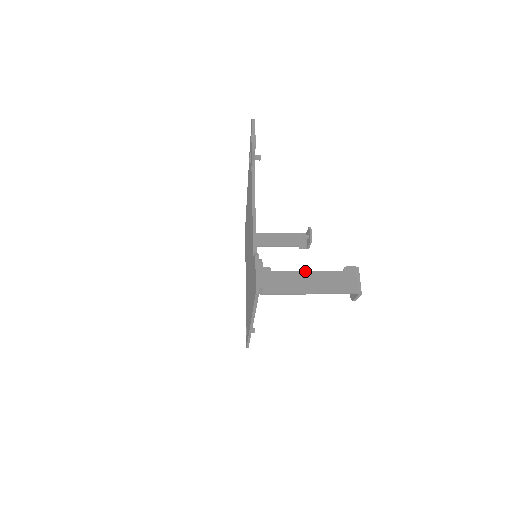
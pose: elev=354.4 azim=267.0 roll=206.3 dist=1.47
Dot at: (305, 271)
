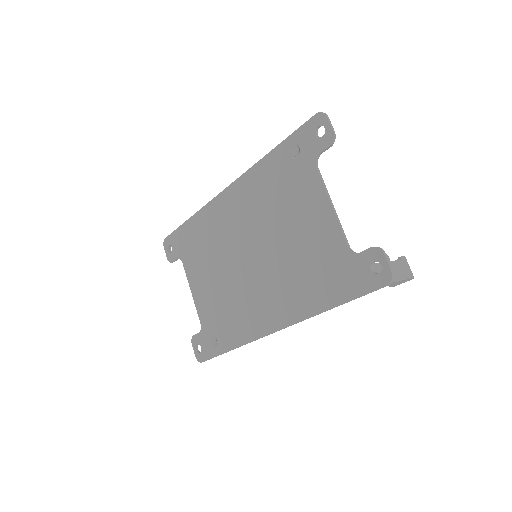
Dot at: occluded
